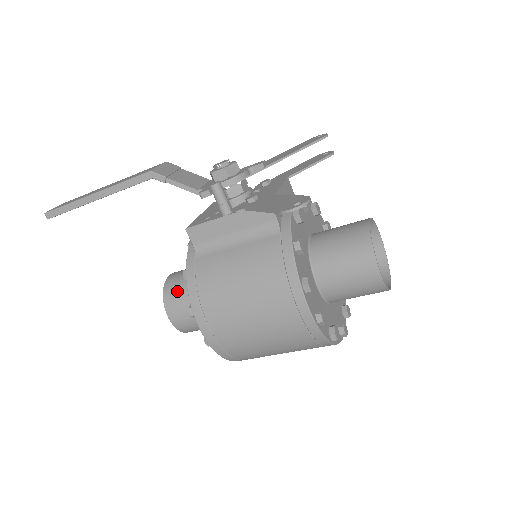
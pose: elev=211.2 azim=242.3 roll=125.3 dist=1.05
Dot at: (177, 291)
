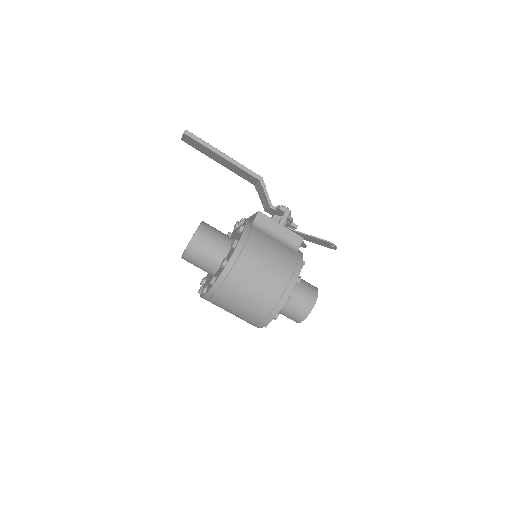
Dot at: (212, 230)
